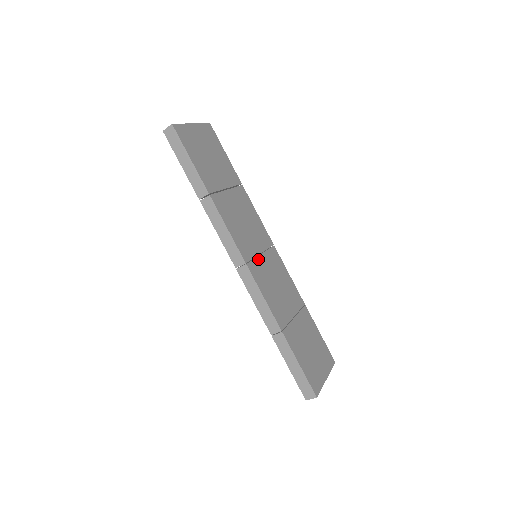
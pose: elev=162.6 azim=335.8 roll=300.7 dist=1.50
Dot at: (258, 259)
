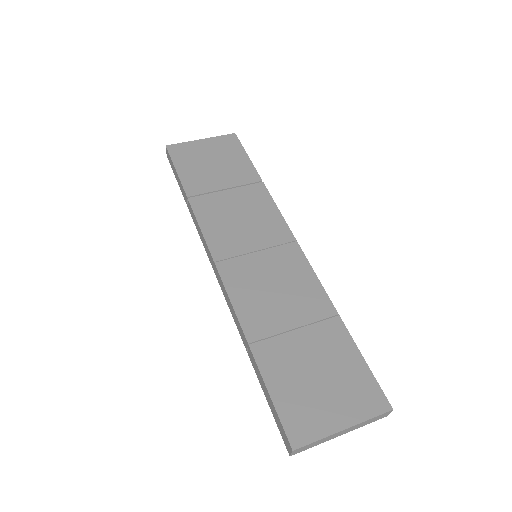
Dot at: (246, 257)
